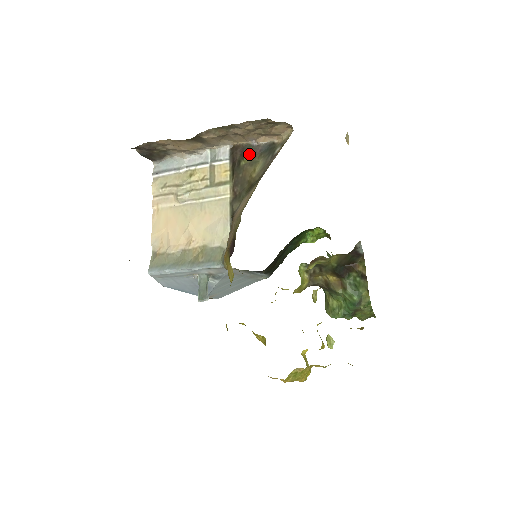
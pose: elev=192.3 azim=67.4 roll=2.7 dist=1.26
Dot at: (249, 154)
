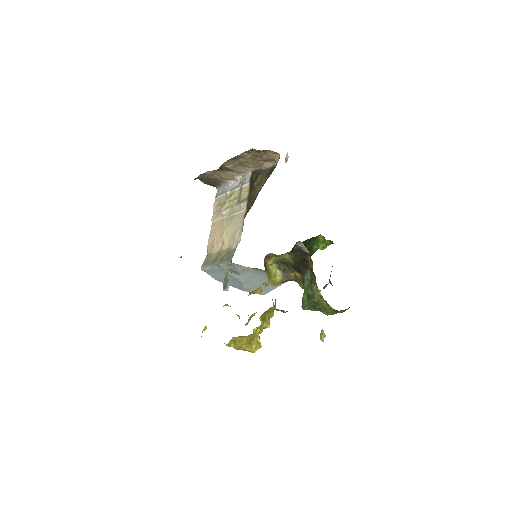
Dot at: (260, 177)
